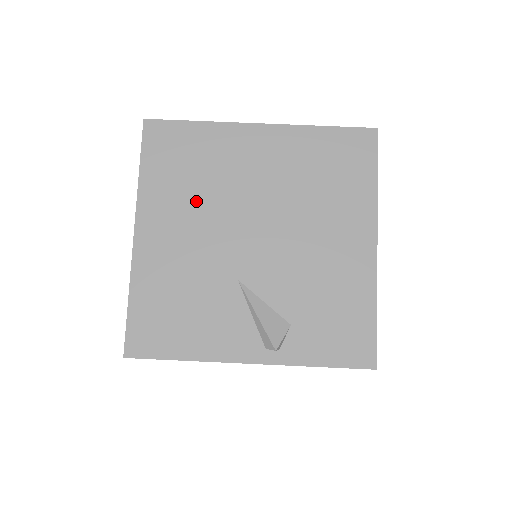
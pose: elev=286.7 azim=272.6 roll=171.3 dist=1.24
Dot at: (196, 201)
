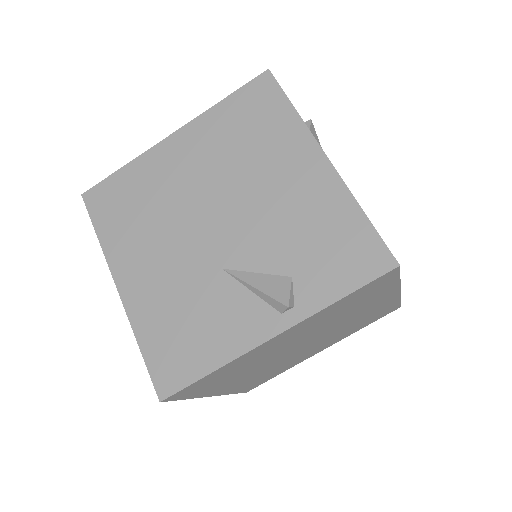
Dot at: (153, 228)
